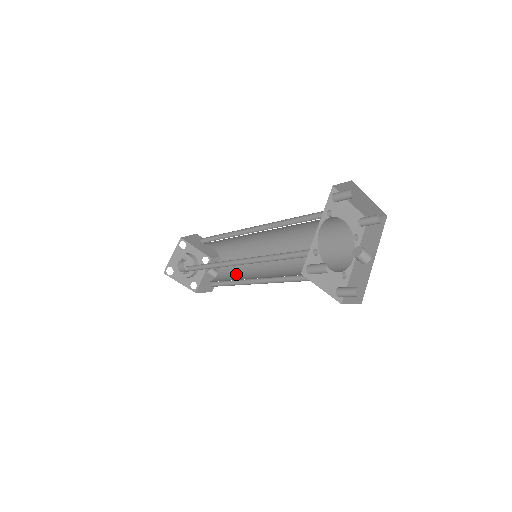
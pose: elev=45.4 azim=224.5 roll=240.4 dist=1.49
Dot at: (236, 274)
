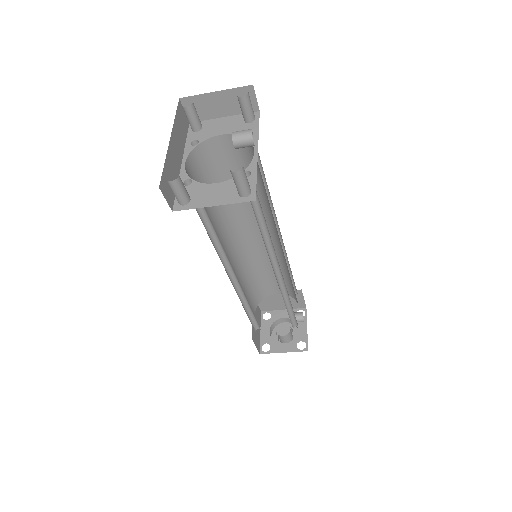
Dot at: occluded
